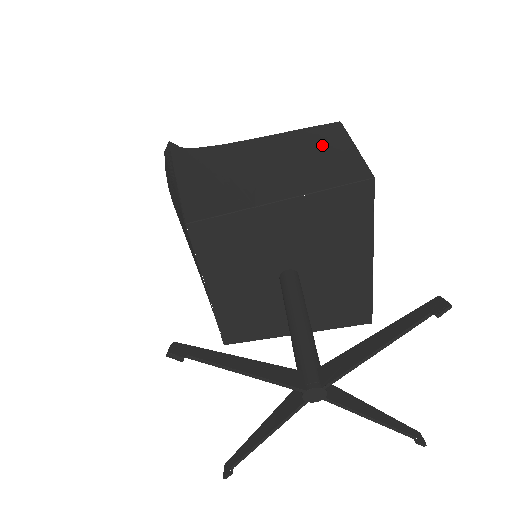
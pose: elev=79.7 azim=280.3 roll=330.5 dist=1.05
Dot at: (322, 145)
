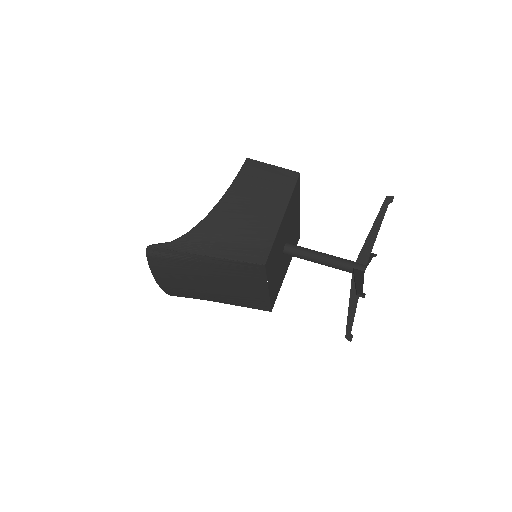
Dot at: (259, 176)
